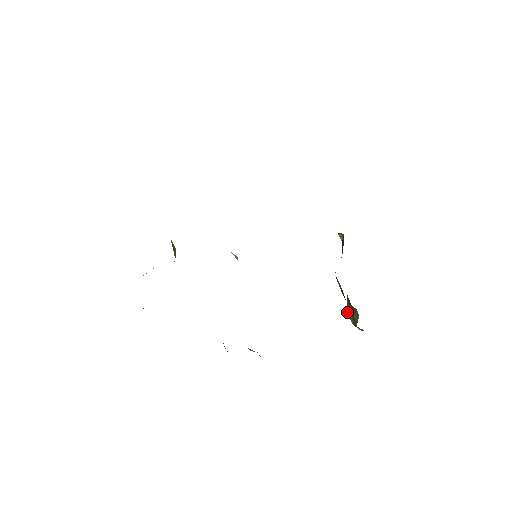
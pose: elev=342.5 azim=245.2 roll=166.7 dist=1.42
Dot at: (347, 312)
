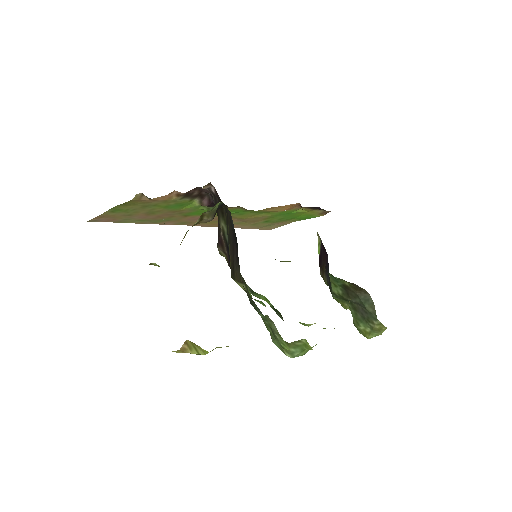
Dot at: (357, 323)
